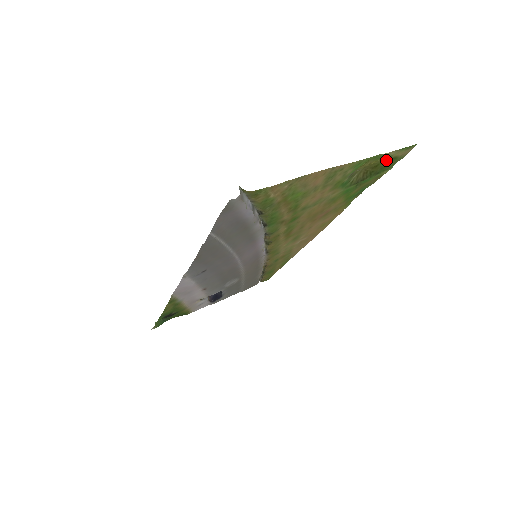
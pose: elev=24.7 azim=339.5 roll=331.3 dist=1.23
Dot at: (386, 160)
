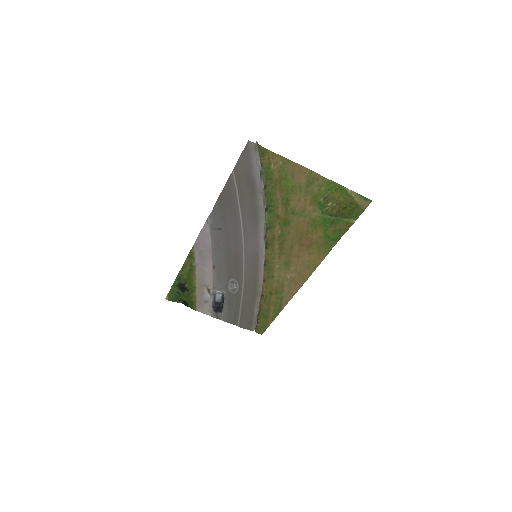
Dot at: (351, 204)
